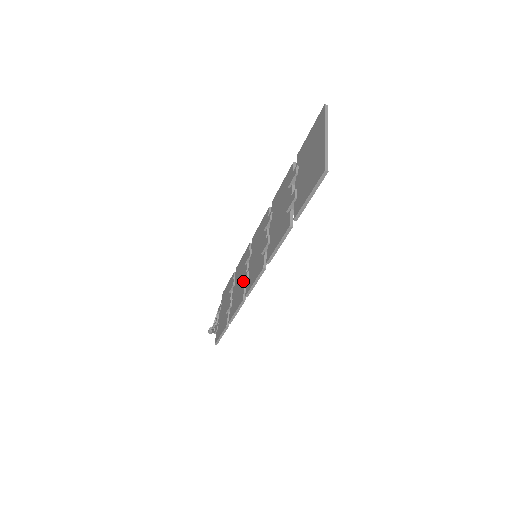
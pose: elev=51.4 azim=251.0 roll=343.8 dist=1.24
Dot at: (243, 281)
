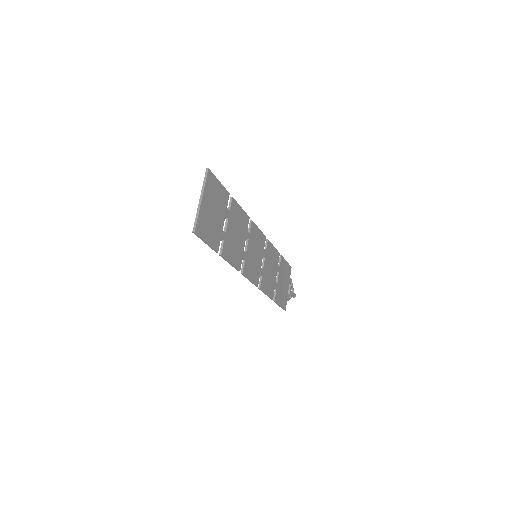
Dot at: occluded
